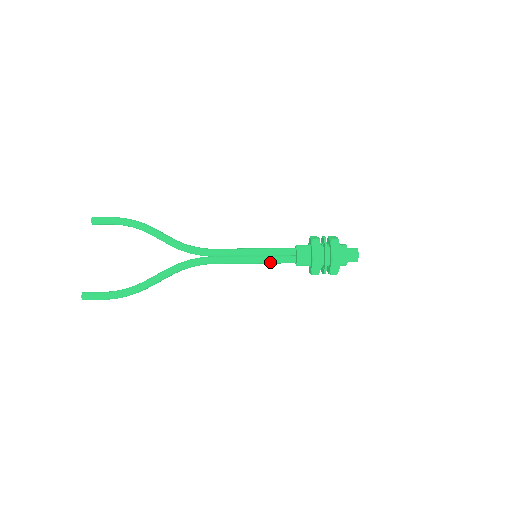
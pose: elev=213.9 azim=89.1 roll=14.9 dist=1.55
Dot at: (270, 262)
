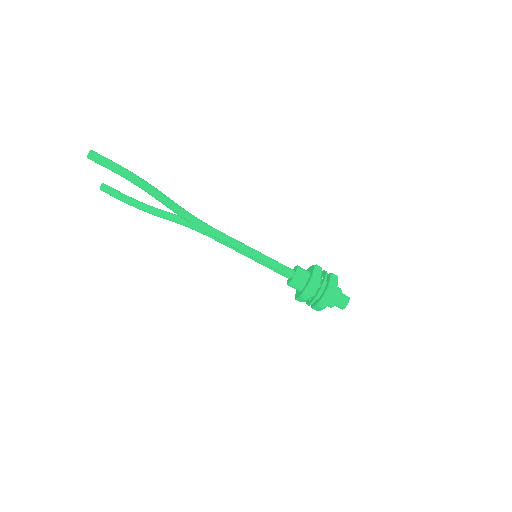
Dot at: (271, 260)
